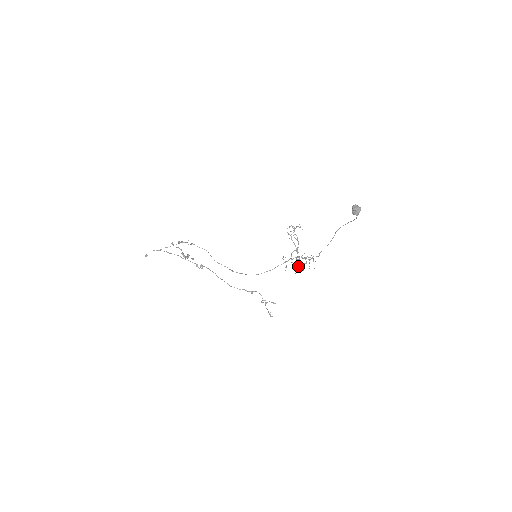
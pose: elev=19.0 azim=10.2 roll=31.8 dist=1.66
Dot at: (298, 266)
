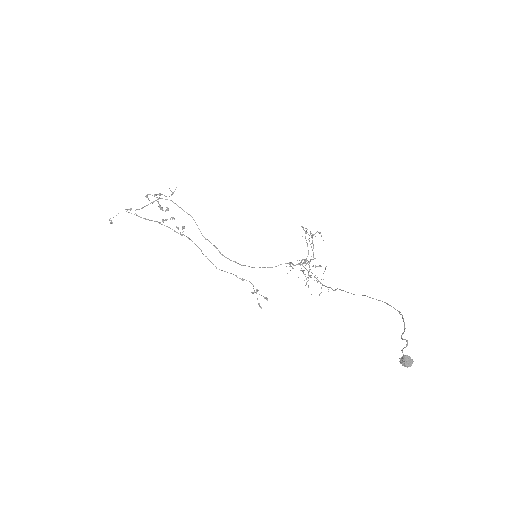
Dot at: occluded
